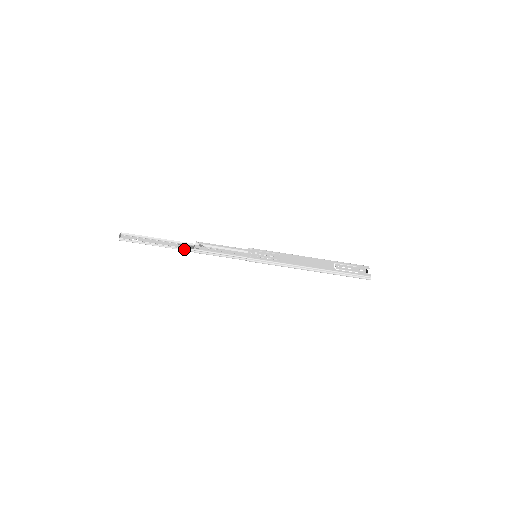
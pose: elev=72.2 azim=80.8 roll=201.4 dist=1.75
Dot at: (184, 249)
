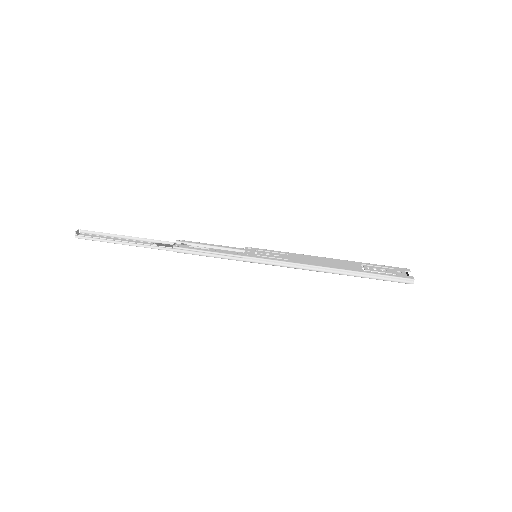
Dot at: (160, 248)
